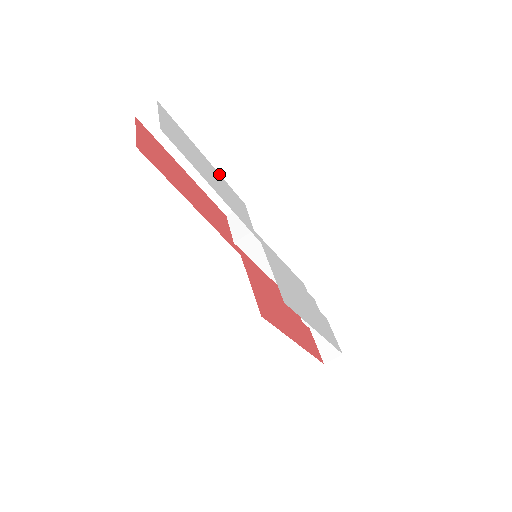
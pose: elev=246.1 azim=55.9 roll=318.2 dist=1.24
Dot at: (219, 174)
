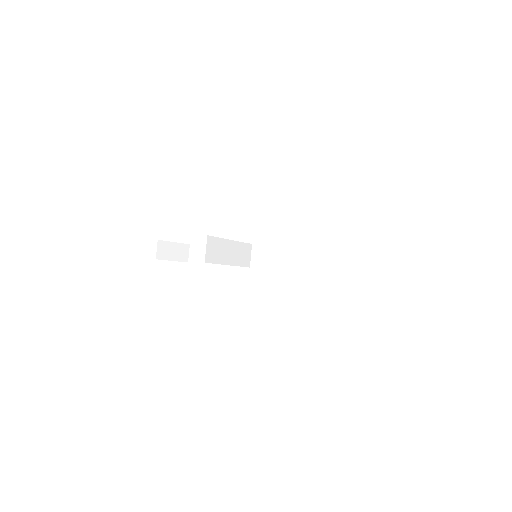
Dot at: occluded
